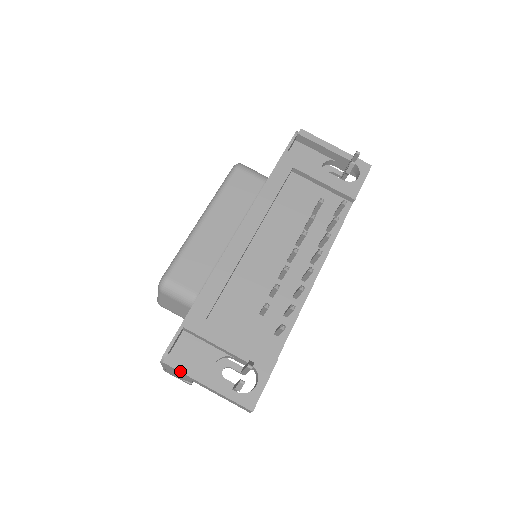
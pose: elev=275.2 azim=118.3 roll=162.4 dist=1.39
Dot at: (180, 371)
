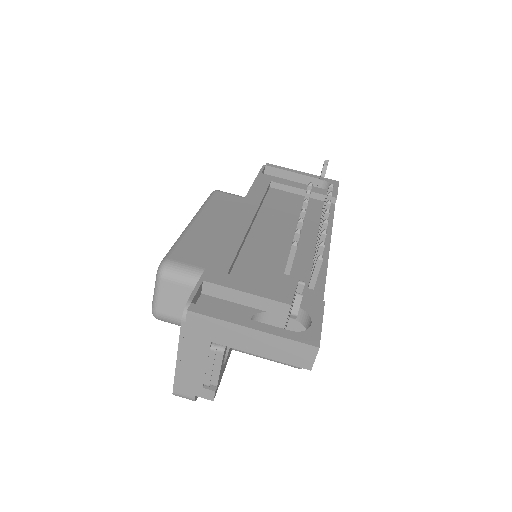
Dot at: (212, 317)
